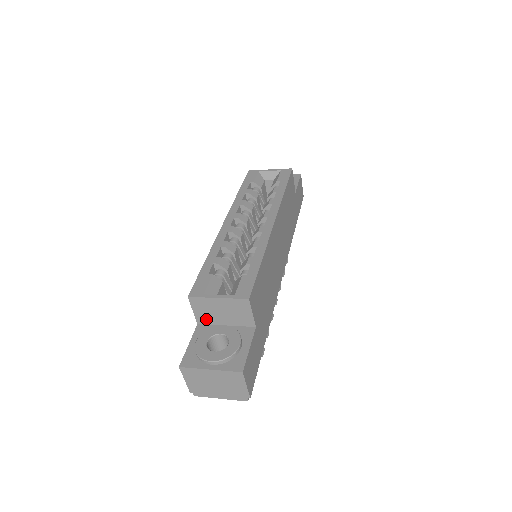
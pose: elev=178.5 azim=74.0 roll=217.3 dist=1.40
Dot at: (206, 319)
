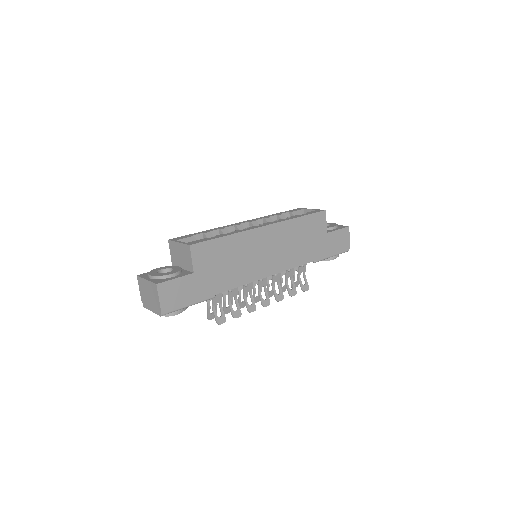
Dot at: (175, 261)
